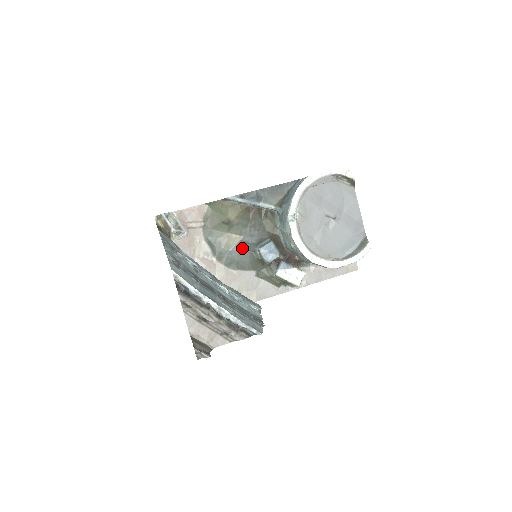
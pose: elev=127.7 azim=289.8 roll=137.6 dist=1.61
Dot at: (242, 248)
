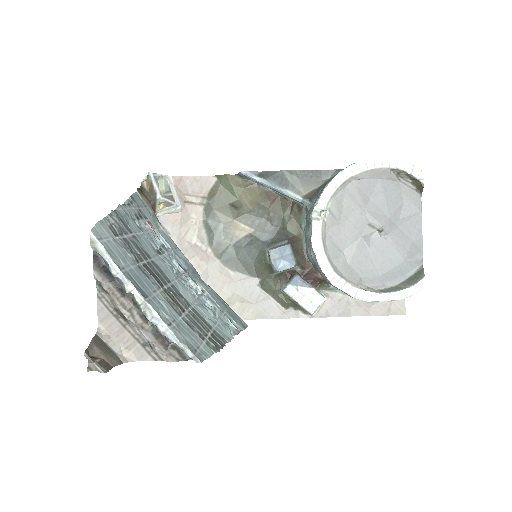
Dot at: (249, 244)
